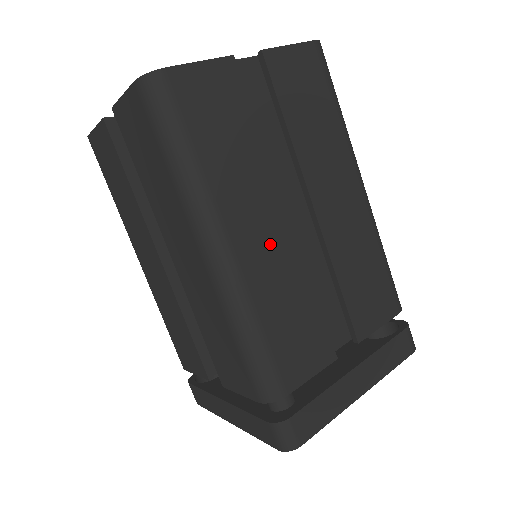
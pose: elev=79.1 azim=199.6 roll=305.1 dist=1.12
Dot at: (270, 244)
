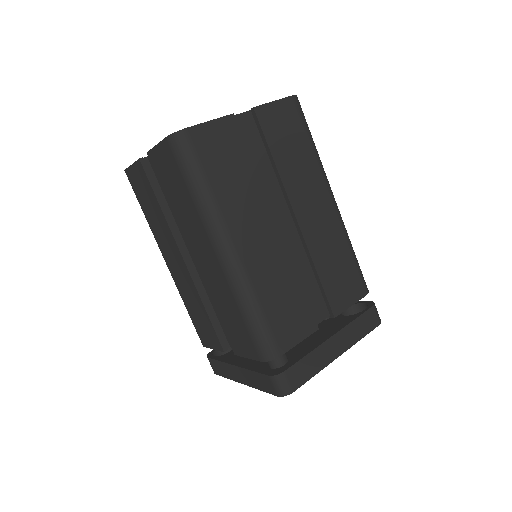
Dot at: (265, 246)
